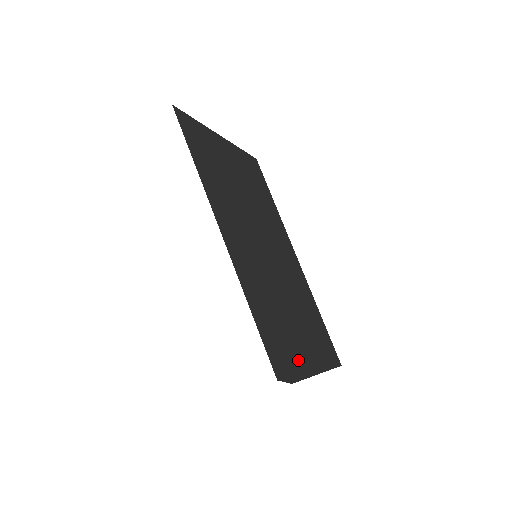
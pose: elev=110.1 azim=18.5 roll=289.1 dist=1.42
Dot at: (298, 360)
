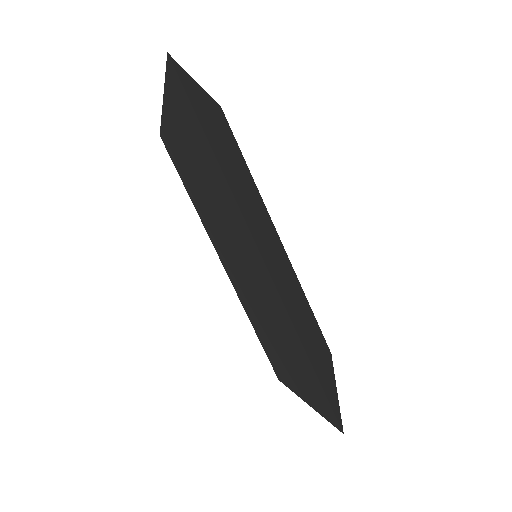
Dot at: (332, 385)
